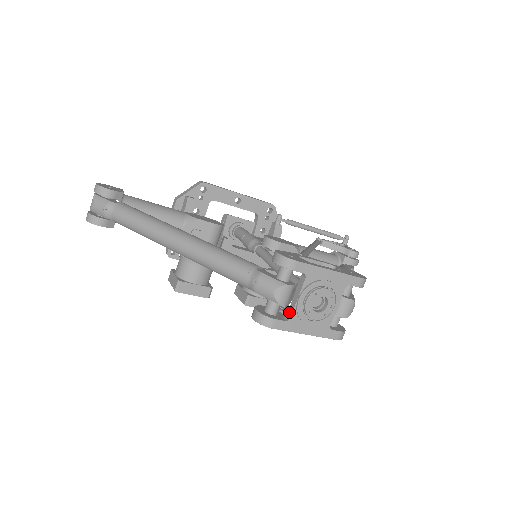
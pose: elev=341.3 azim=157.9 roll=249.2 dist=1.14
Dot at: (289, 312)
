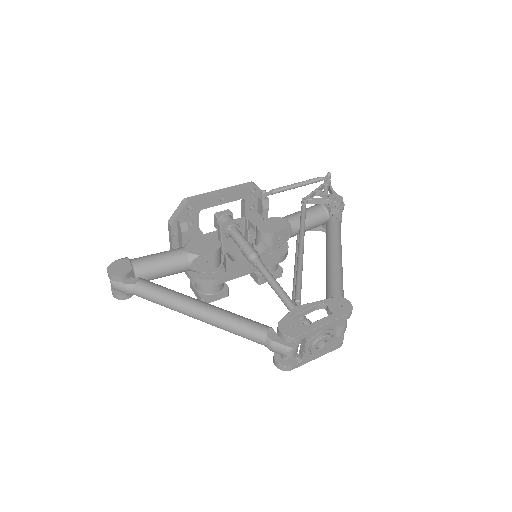
Dot at: (300, 355)
